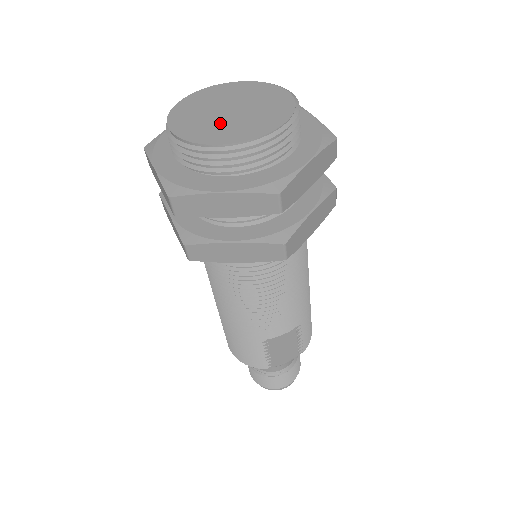
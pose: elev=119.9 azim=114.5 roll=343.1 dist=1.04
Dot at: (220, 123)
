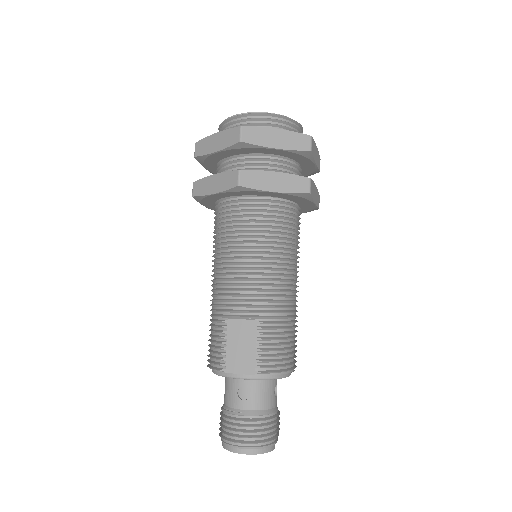
Dot at: occluded
